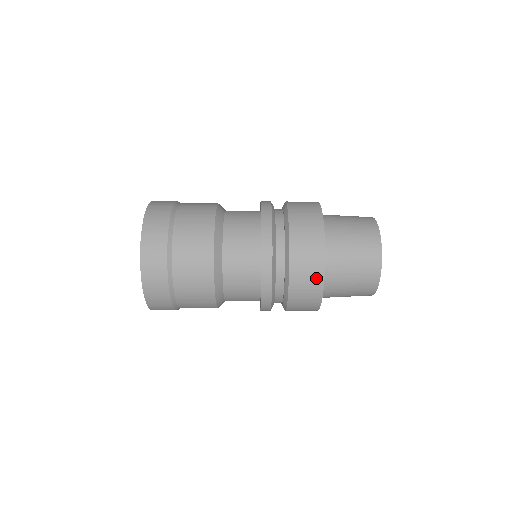
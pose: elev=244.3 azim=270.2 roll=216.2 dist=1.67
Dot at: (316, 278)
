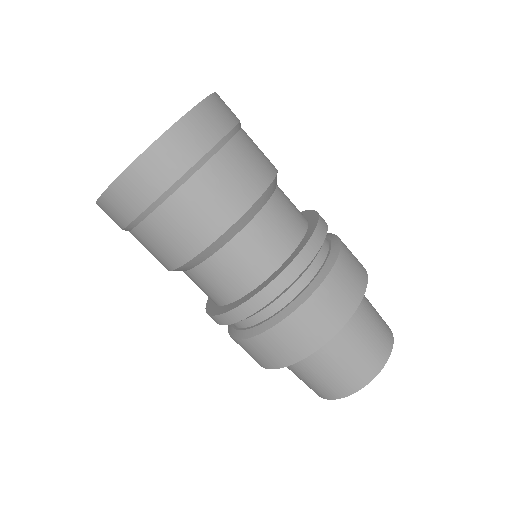
Dot at: (287, 356)
